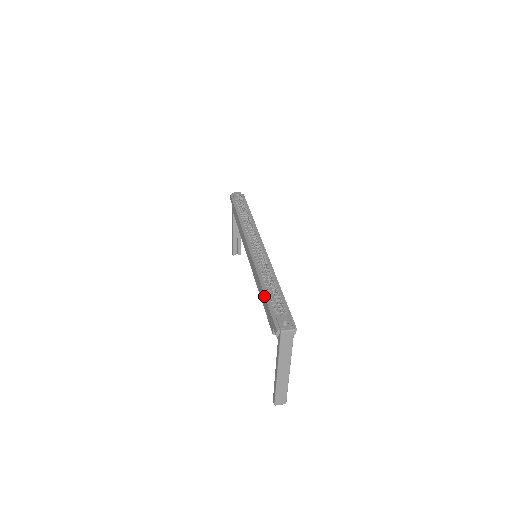
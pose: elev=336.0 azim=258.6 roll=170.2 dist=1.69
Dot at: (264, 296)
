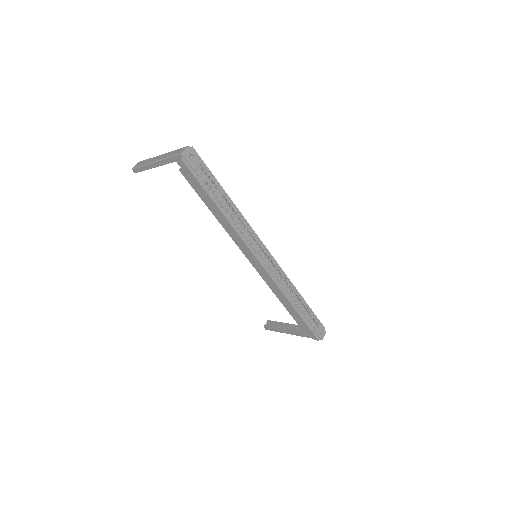
Dot at: (298, 314)
